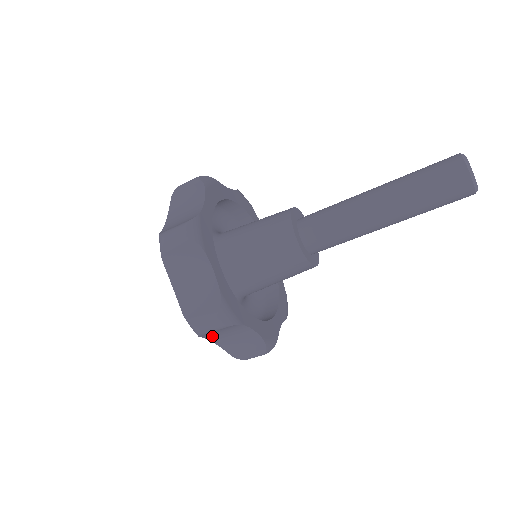
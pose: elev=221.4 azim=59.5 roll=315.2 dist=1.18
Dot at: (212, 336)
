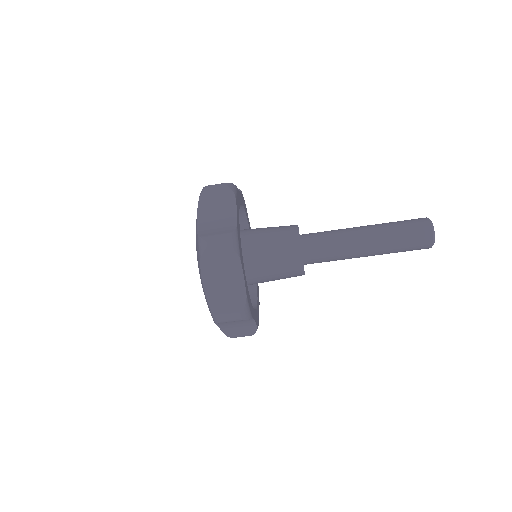
Dot at: (208, 270)
